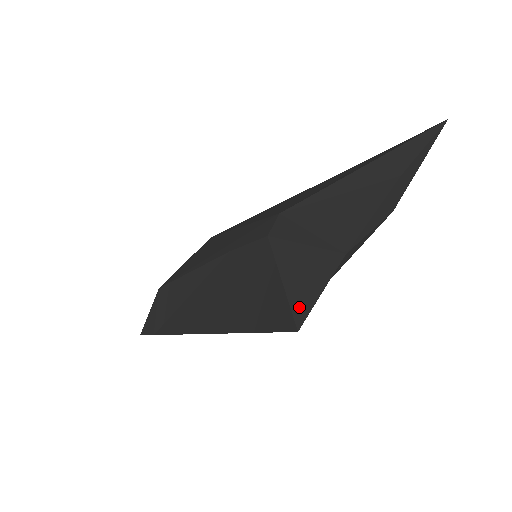
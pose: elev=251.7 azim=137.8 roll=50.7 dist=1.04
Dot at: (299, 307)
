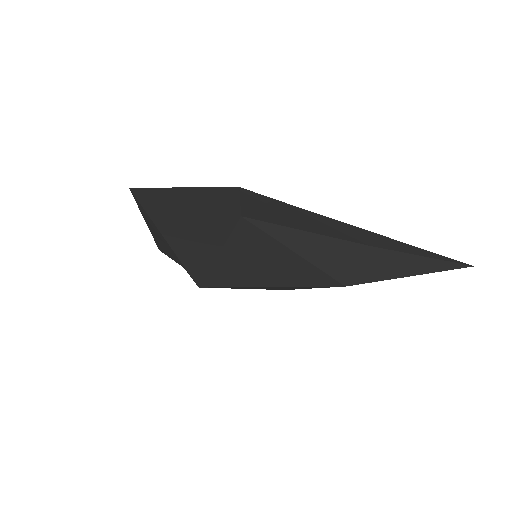
Dot at: (160, 191)
